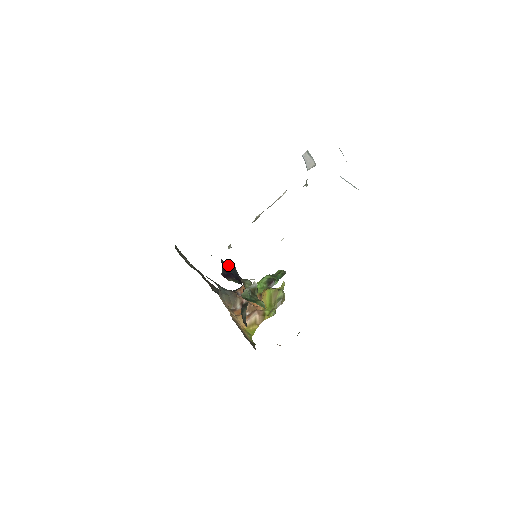
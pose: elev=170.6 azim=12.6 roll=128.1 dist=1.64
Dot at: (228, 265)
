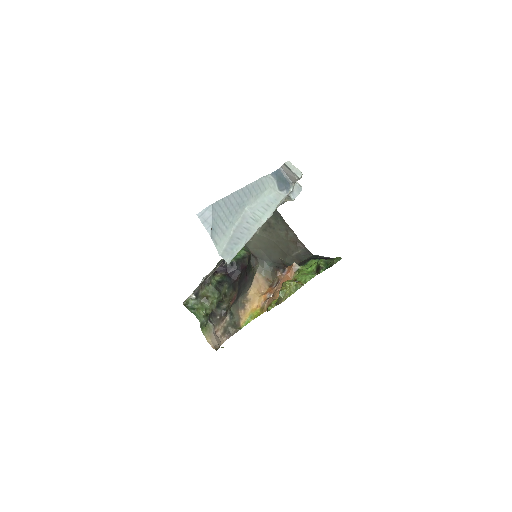
Dot at: occluded
